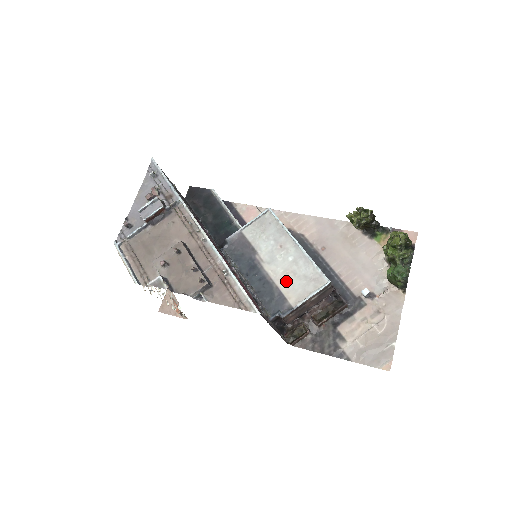
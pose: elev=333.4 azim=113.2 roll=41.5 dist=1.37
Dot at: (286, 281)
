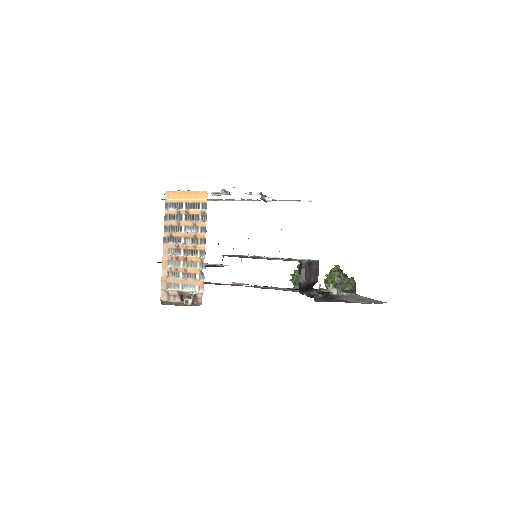
Dot at: occluded
